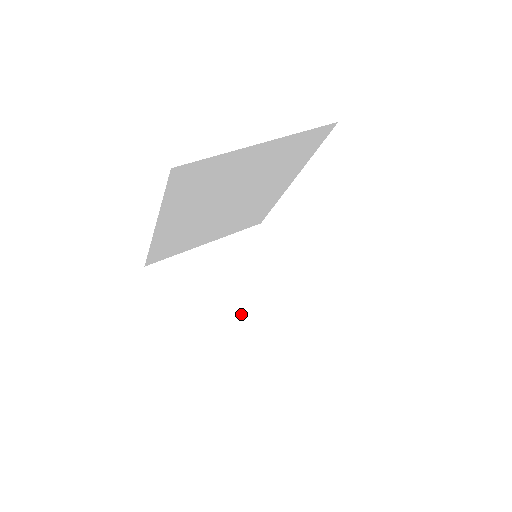
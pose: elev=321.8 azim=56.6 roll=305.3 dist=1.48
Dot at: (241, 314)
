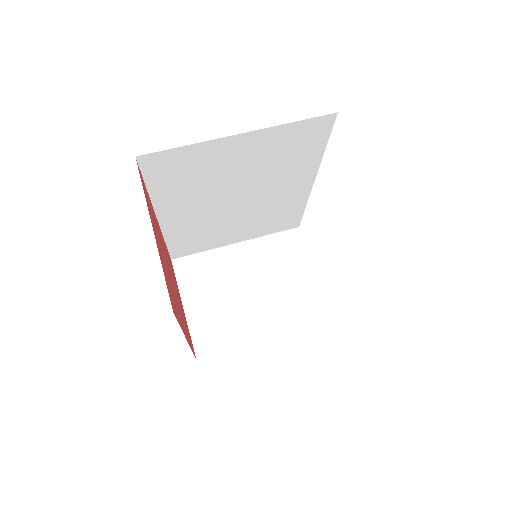
Dot at: (259, 318)
